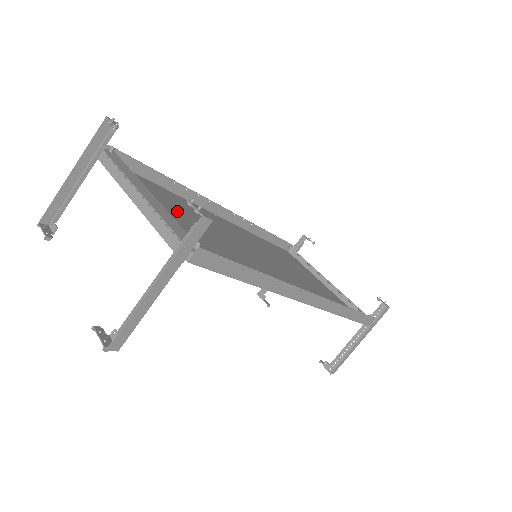
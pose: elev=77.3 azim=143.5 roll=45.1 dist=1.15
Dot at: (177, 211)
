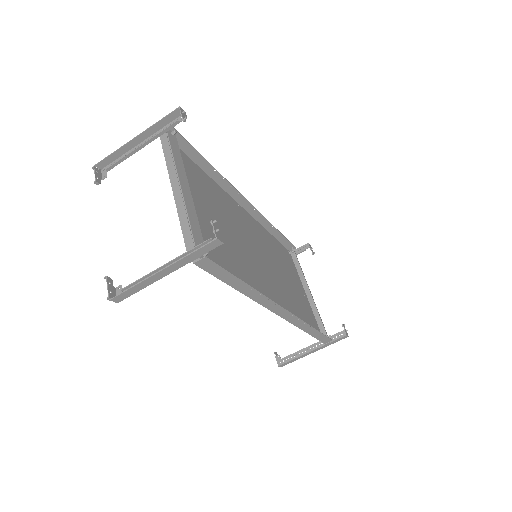
Dot at: (206, 202)
